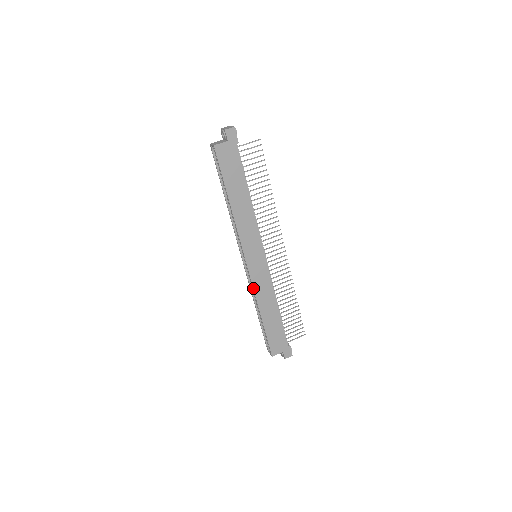
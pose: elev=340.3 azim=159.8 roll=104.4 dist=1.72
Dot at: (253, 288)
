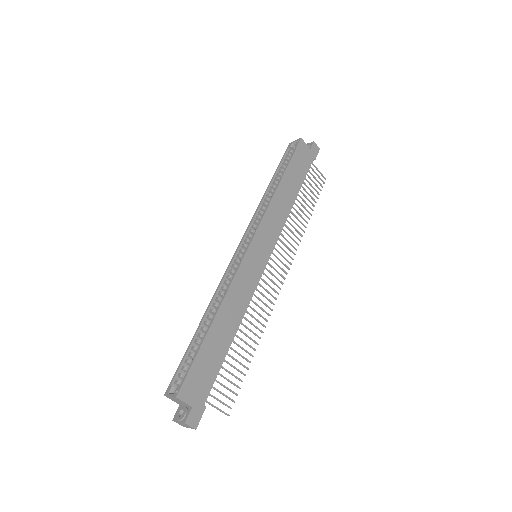
Dot at: (234, 277)
